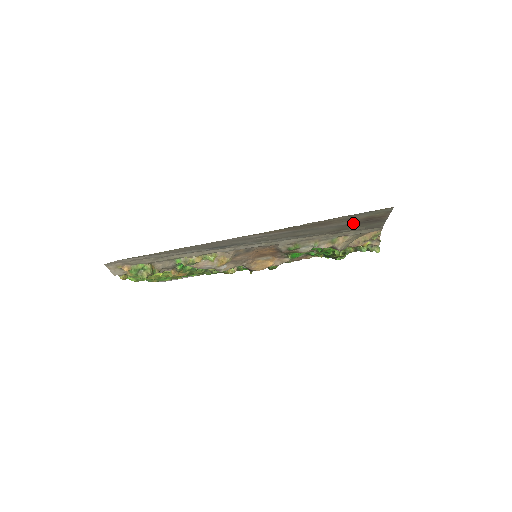
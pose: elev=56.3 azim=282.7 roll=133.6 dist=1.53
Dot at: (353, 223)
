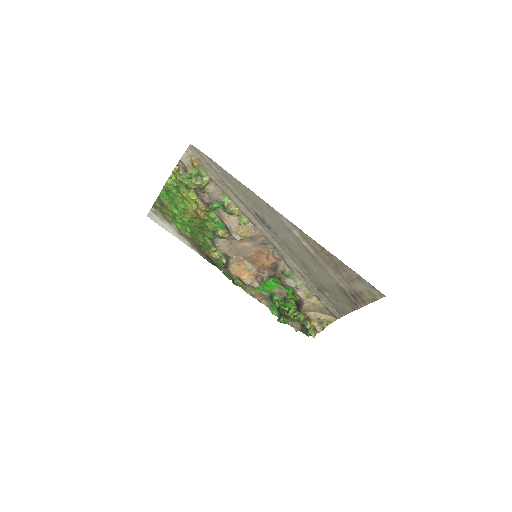
Dot at: (344, 290)
